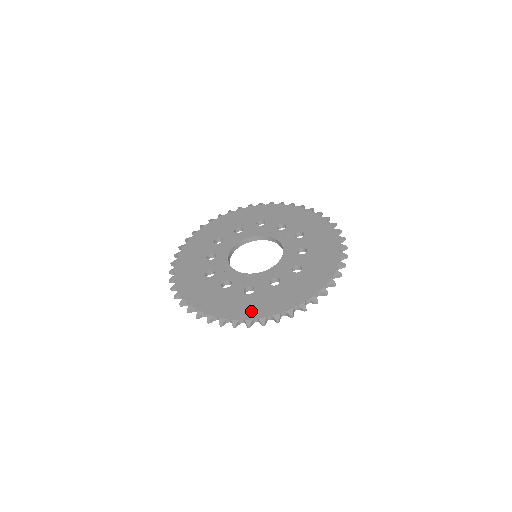
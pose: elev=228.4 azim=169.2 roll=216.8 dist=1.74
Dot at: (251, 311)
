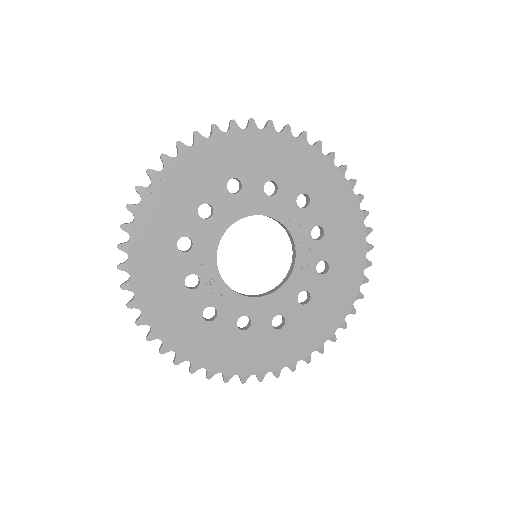
Dot at: (191, 349)
